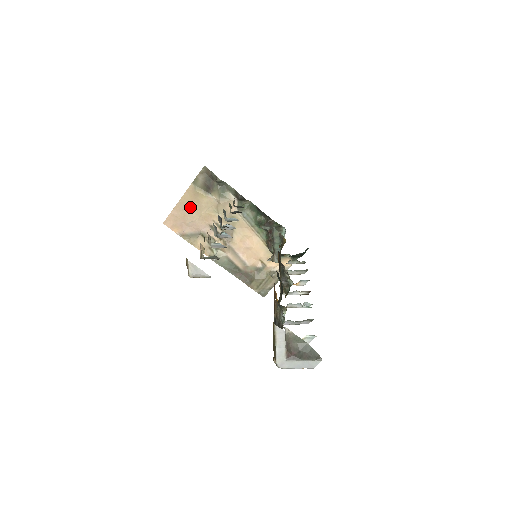
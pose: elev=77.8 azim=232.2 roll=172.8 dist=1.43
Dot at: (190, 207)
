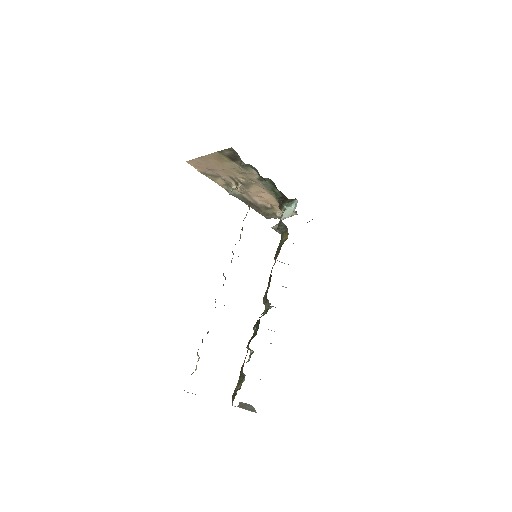
Dot at: (213, 162)
